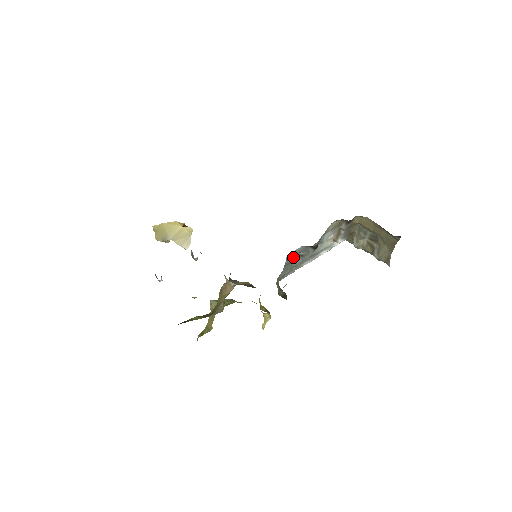
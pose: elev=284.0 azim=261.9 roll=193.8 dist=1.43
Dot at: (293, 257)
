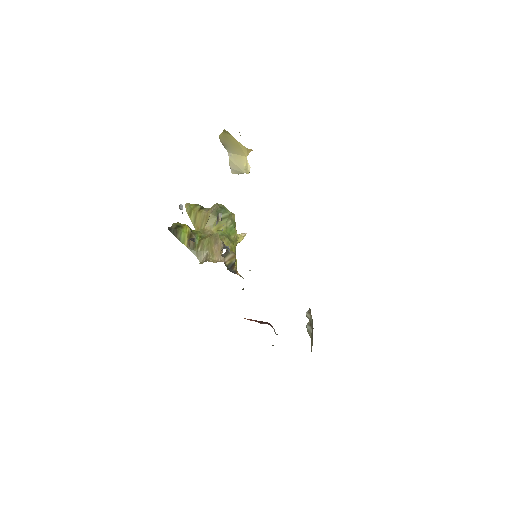
Dot at: occluded
